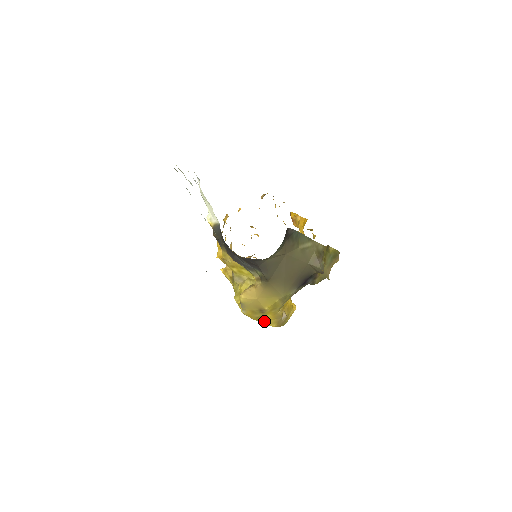
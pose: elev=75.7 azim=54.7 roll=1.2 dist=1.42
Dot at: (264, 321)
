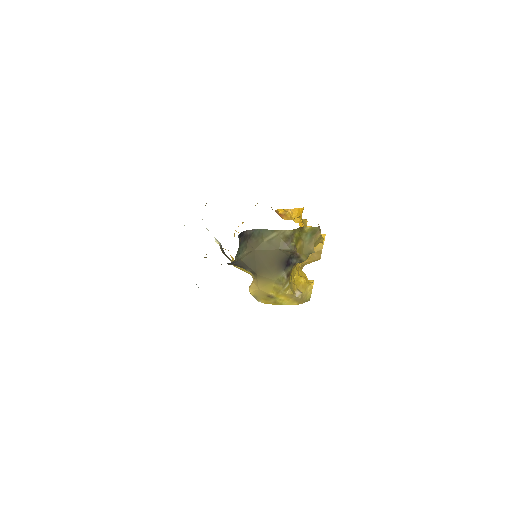
Dot at: (284, 303)
